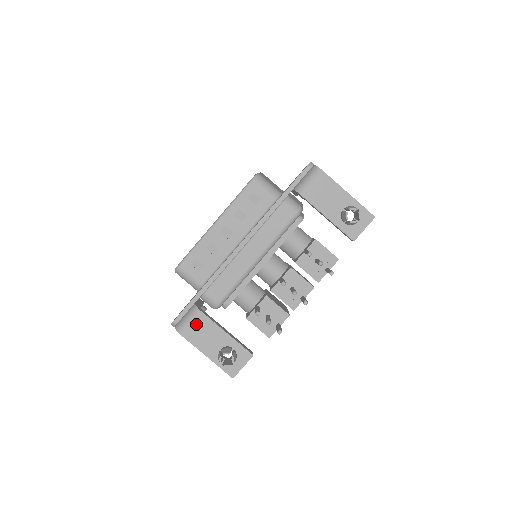
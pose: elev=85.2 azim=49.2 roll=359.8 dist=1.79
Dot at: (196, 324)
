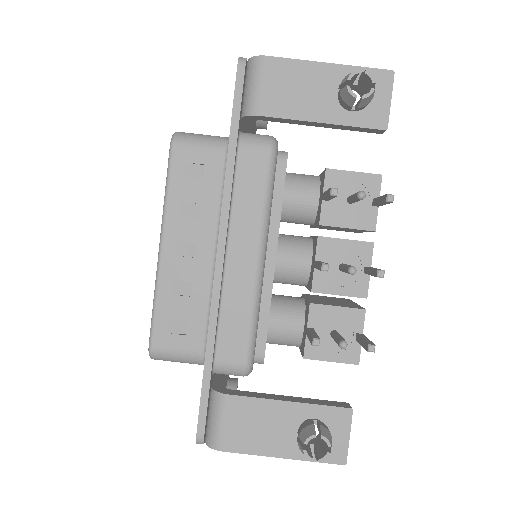
Dot at: (233, 419)
